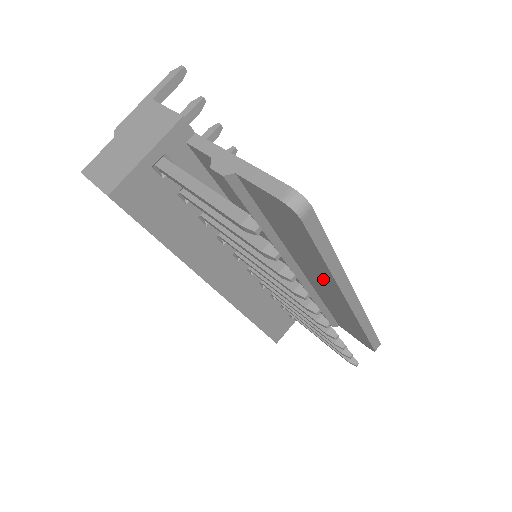
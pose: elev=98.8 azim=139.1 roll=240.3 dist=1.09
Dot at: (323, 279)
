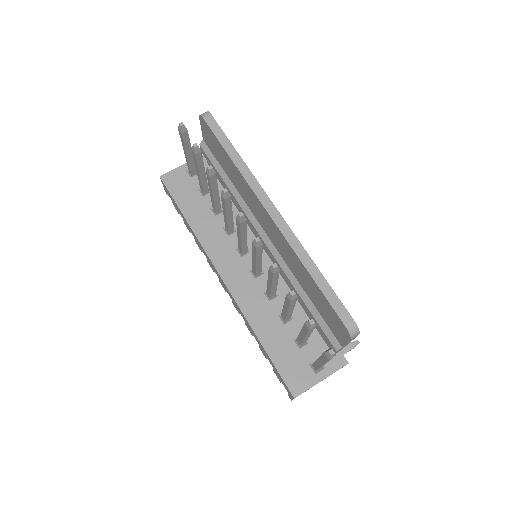
Dot at: (253, 200)
